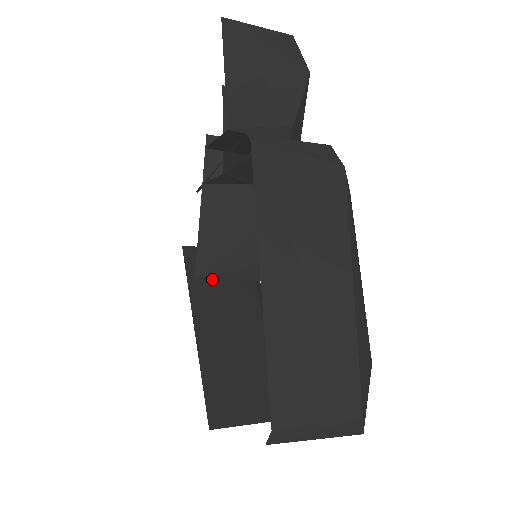
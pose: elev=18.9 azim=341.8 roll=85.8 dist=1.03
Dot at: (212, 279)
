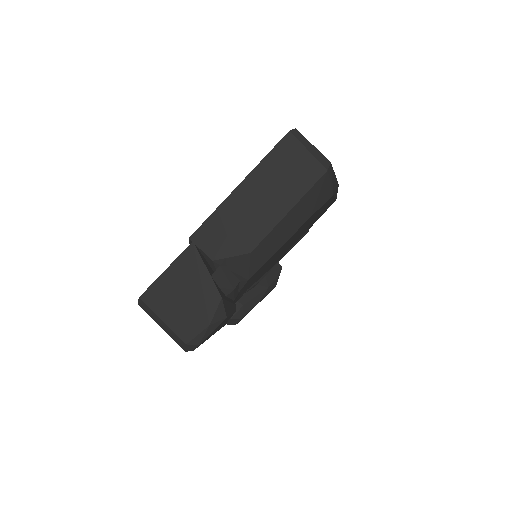
Dot at: occluded
